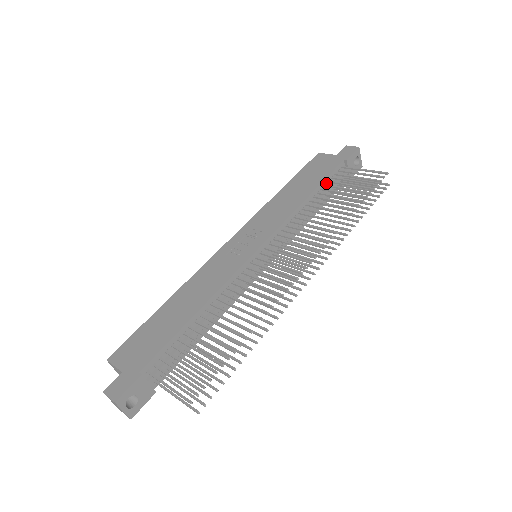
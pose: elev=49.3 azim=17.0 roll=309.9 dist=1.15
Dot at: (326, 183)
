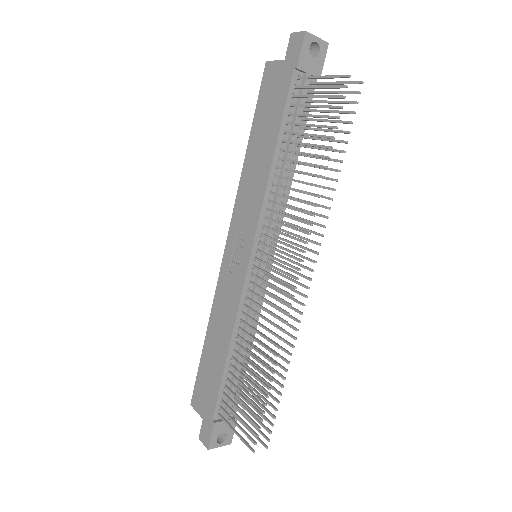
Dot at: (287, 119)
